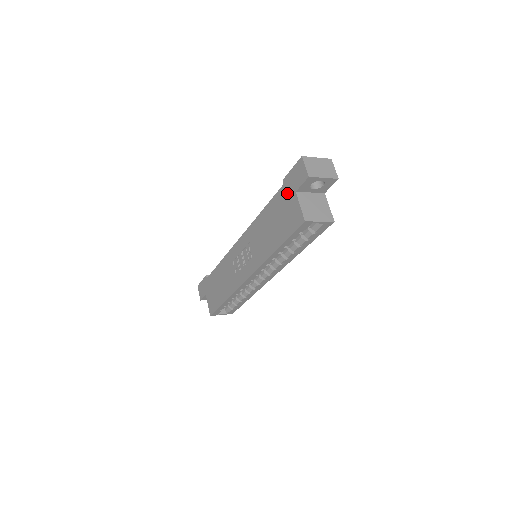
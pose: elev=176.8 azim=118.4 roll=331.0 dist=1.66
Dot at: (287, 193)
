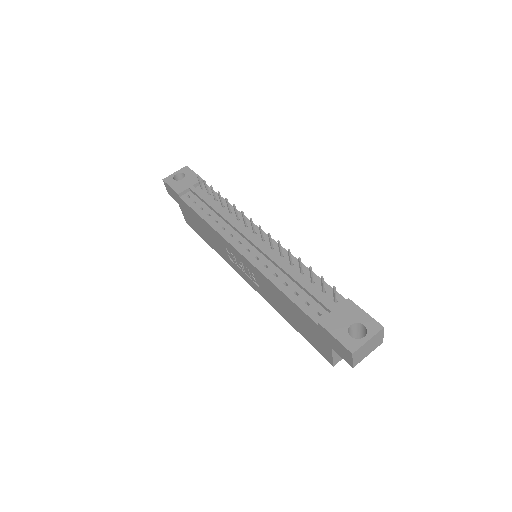
Dot at: (320, 334)
